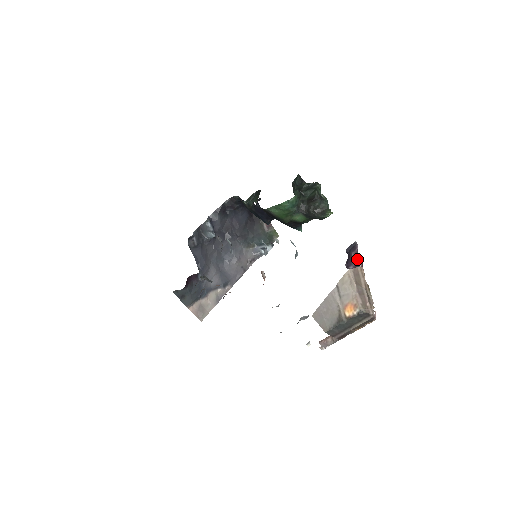
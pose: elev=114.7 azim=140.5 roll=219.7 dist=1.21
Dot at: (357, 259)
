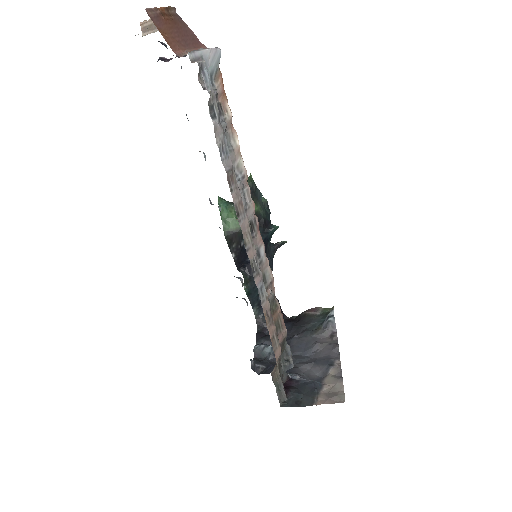
Dot at: occluded
